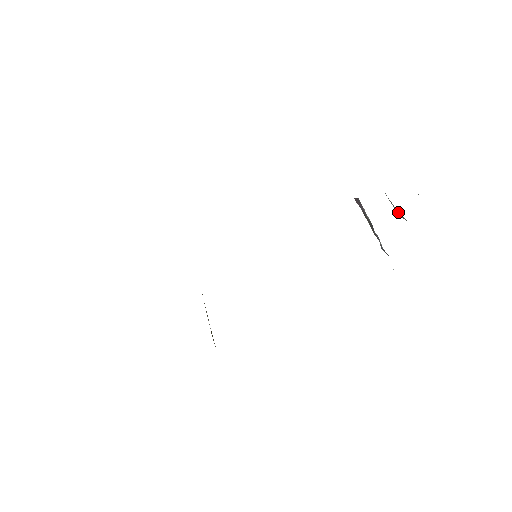
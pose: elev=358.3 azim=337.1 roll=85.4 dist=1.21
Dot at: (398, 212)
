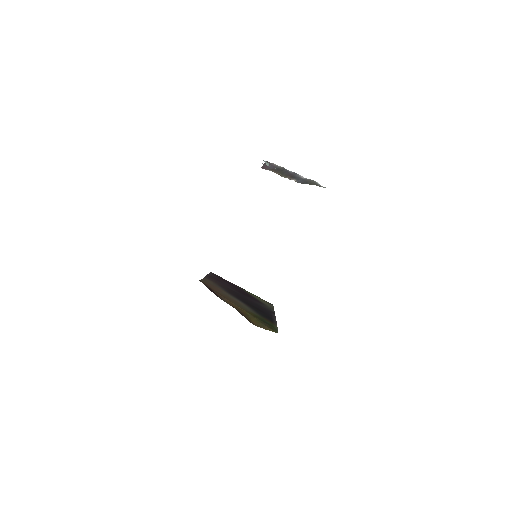
Dot at: occluded
